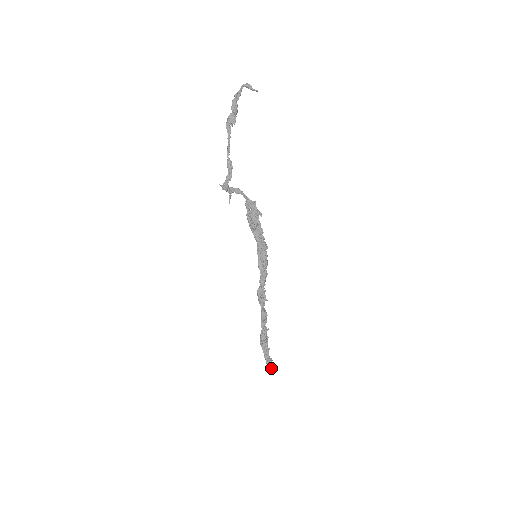
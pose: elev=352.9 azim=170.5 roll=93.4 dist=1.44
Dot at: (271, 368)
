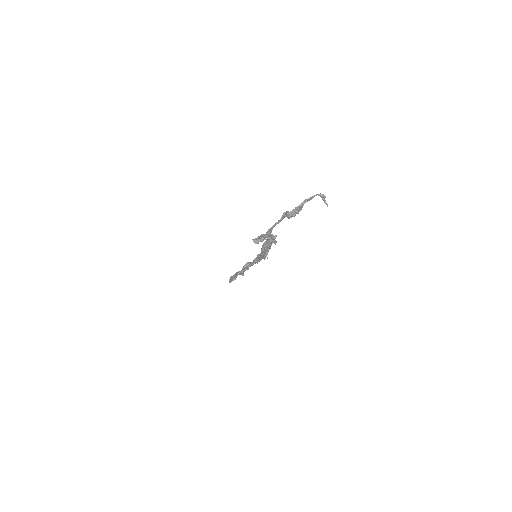
Dot at: occluded
